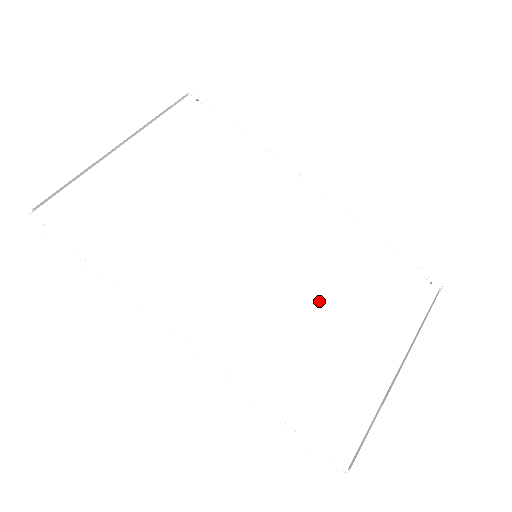
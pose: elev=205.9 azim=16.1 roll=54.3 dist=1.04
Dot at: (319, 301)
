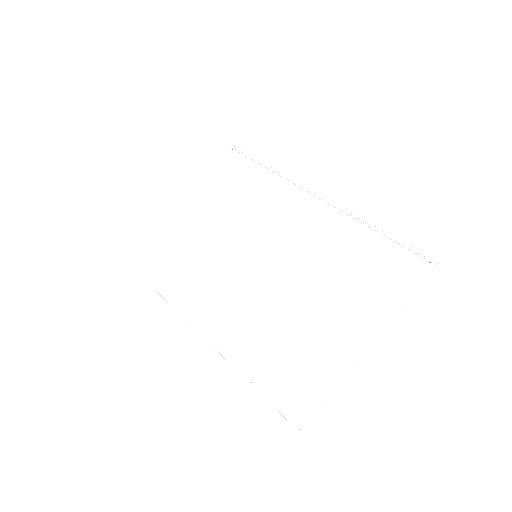
Dot at: (304, 287)
